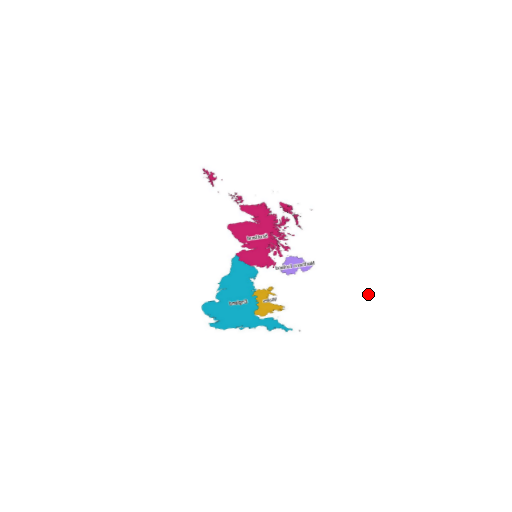
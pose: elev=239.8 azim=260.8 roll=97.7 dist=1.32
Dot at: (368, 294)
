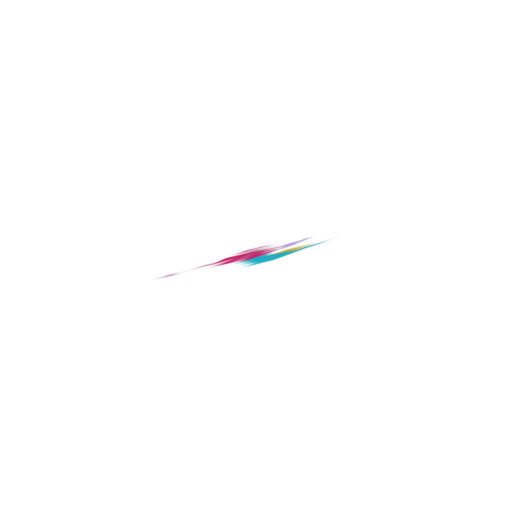
Dot at: (376, 218)
